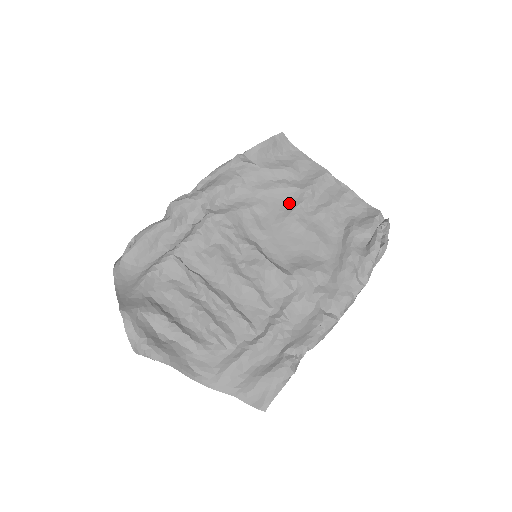
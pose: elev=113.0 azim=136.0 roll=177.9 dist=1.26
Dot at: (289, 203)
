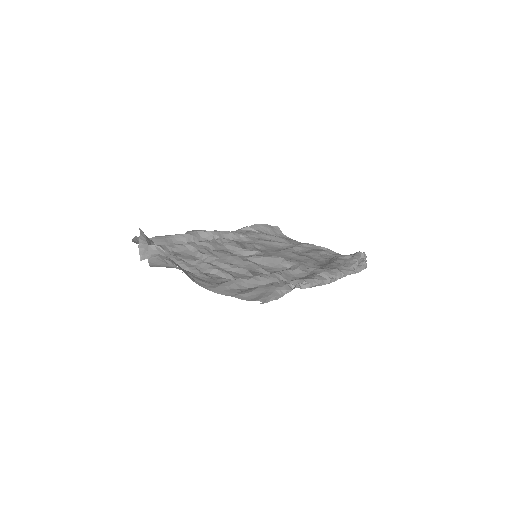
Dot at: (283, 249)
